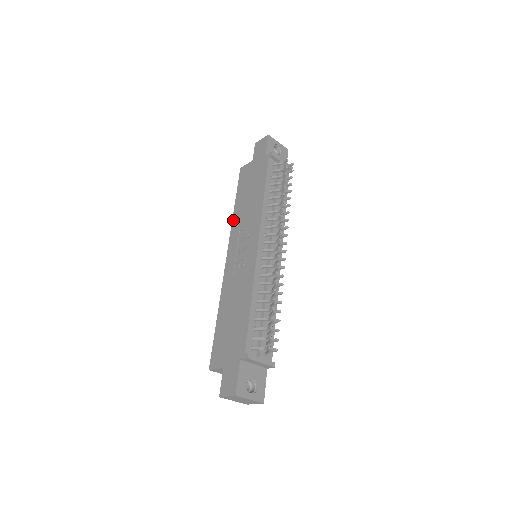
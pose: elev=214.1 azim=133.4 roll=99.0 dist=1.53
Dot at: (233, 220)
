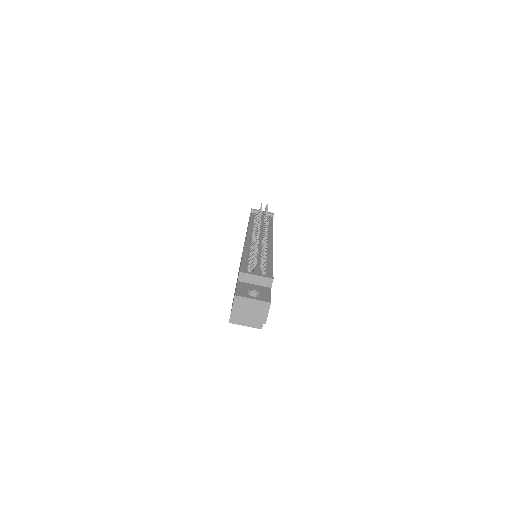
Dot at: occluded
